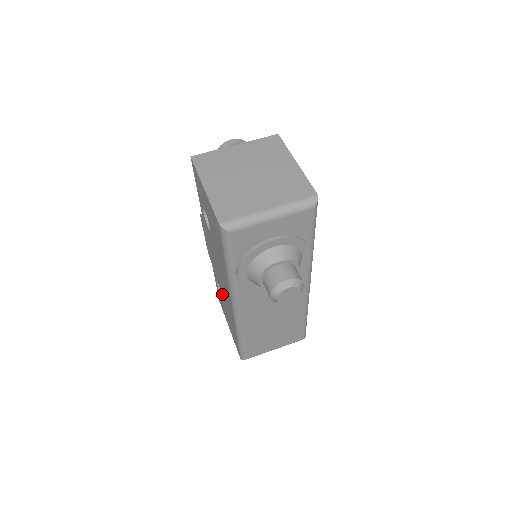
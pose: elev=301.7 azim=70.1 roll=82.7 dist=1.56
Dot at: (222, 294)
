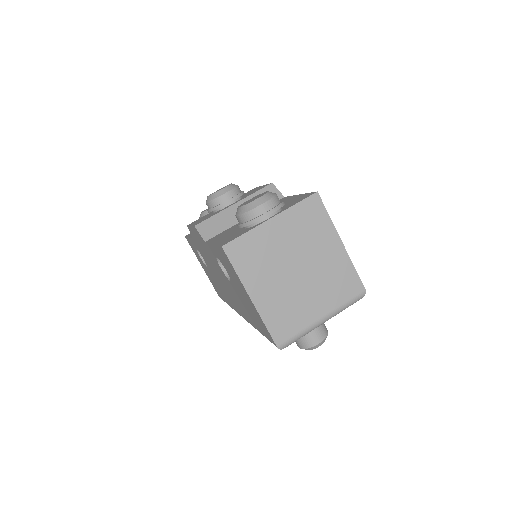
Dot at: occluded
